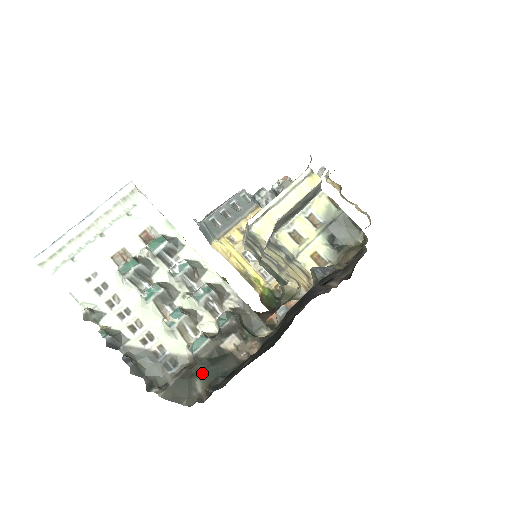
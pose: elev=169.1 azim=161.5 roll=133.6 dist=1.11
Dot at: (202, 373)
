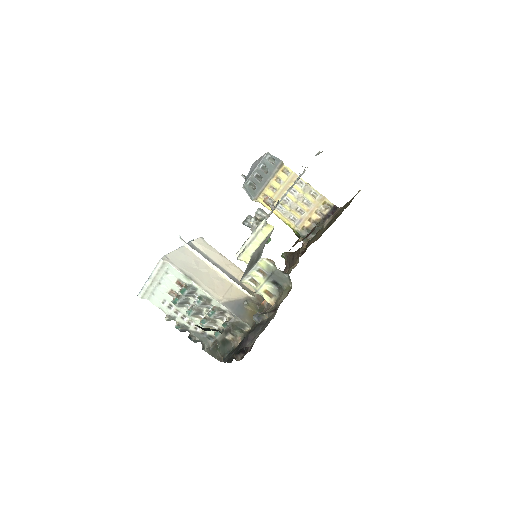
Dot at: (219, 350)
